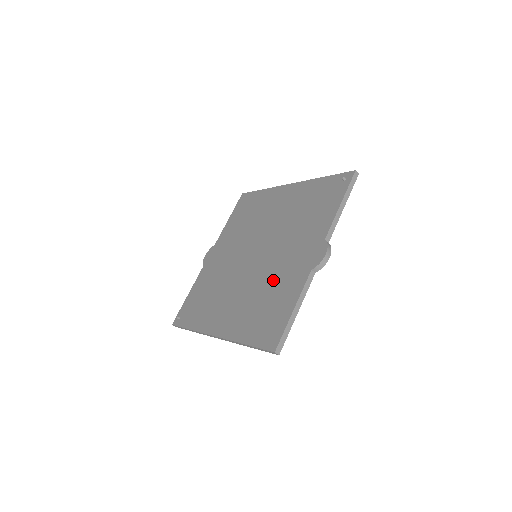
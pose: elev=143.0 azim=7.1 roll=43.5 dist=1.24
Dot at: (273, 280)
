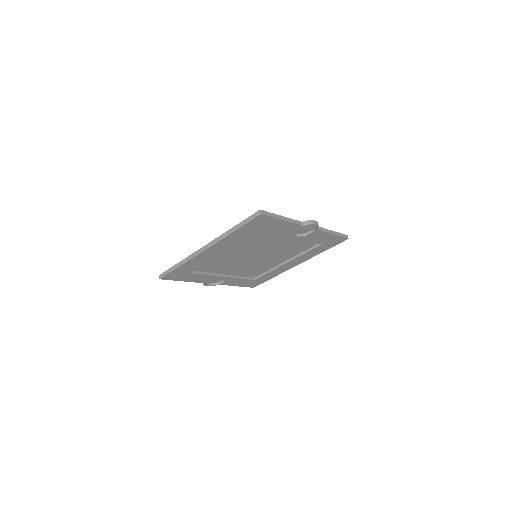
Dot at: (269, 236)
